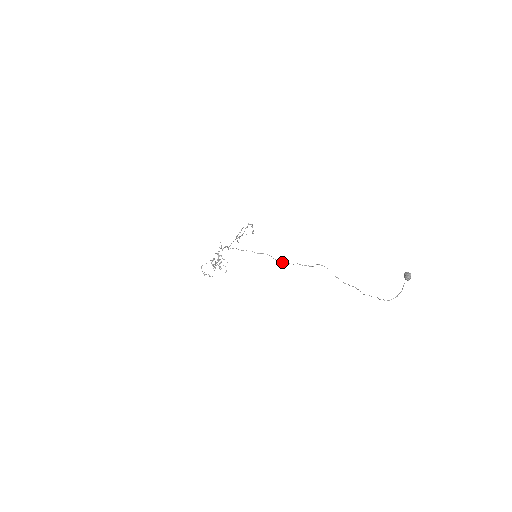
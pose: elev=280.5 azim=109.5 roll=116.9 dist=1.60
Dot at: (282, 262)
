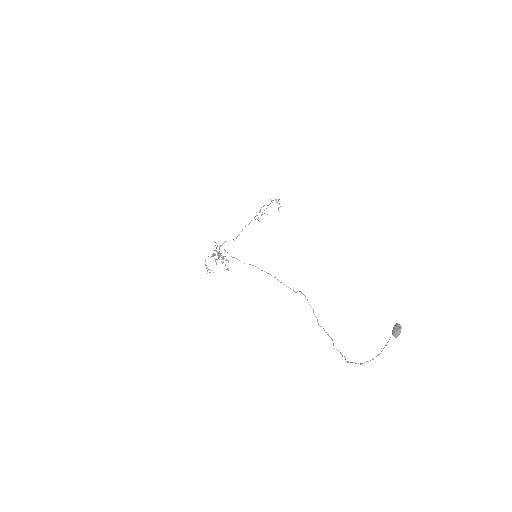
Dot at: (271, 275)
